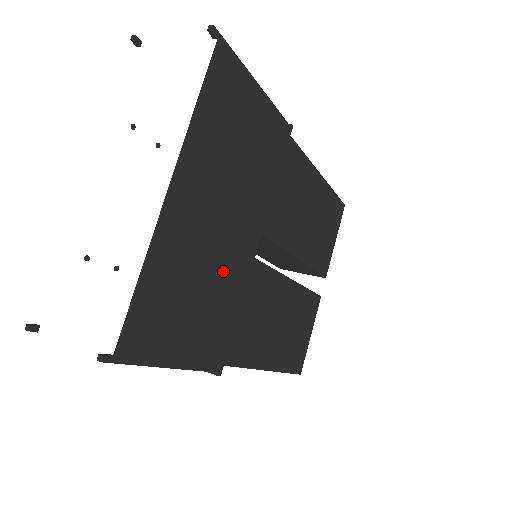
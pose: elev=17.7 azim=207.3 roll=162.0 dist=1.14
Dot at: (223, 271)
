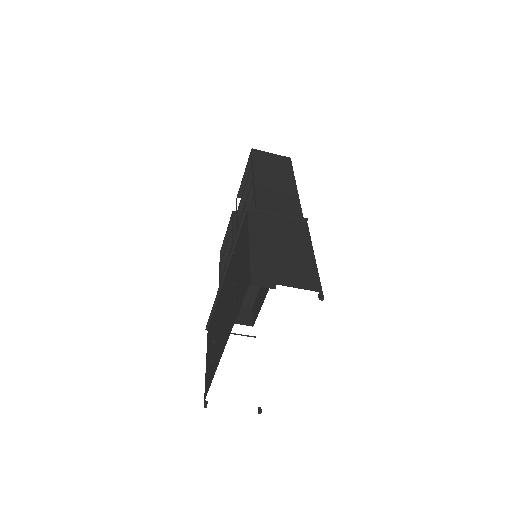
Dot at: occluded
